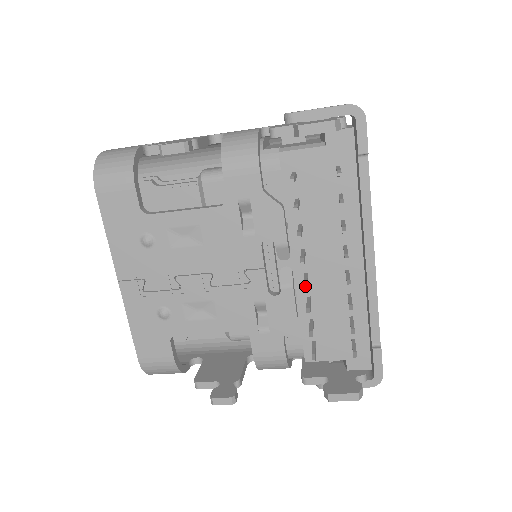
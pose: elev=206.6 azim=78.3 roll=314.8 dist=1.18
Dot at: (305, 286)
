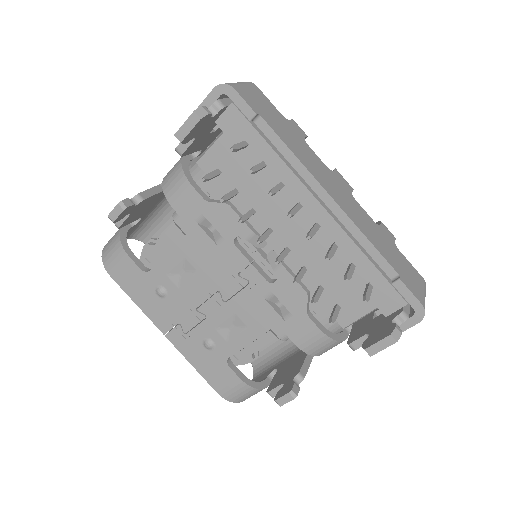
Dot at: (276, 260)
